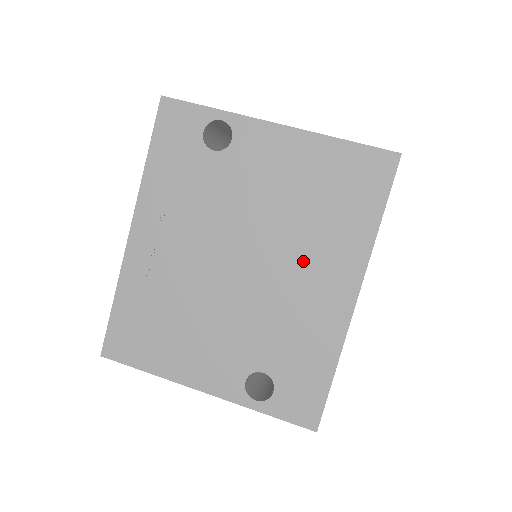
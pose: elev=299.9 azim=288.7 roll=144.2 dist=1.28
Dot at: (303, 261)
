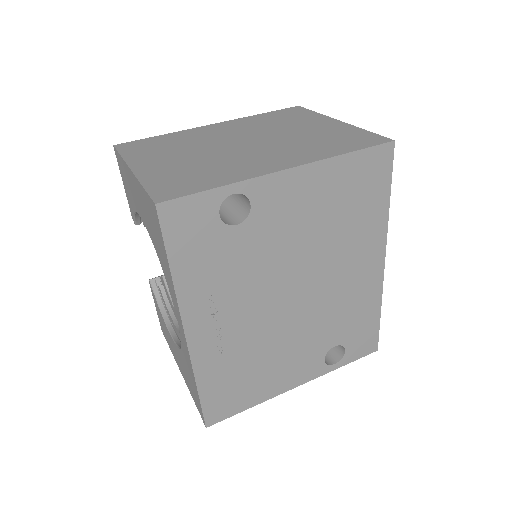
Dot at: (342, 262)
